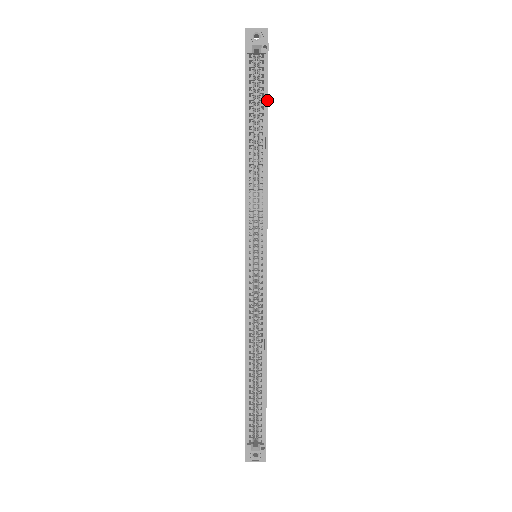
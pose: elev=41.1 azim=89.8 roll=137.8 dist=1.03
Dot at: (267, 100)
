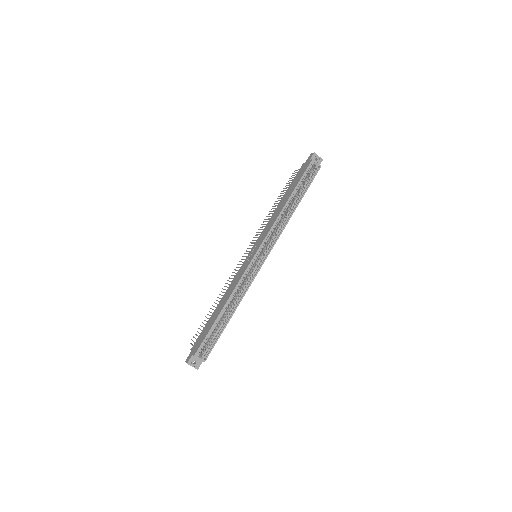
Dot at: (307, 189)
